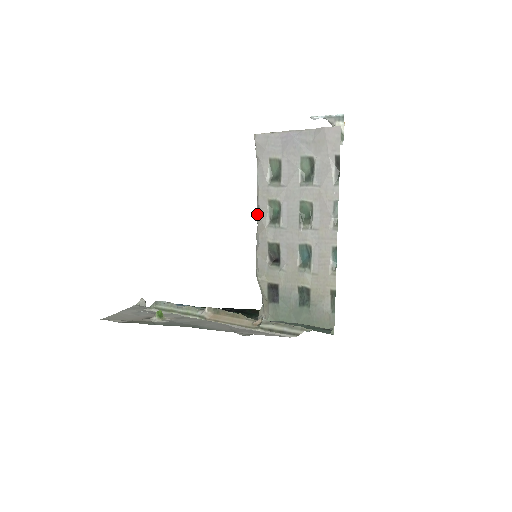
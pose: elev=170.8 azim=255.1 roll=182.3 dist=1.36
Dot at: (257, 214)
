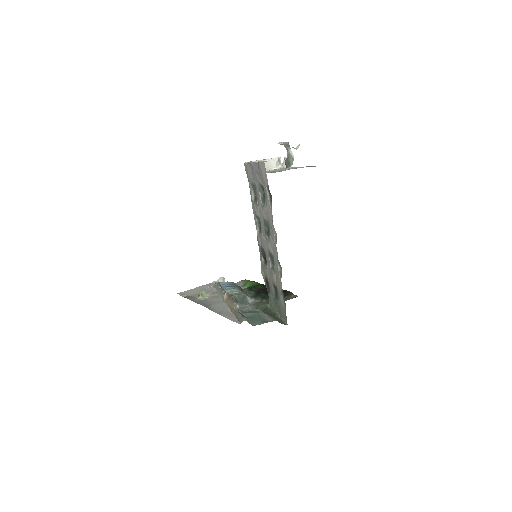
Dot at: occluded
